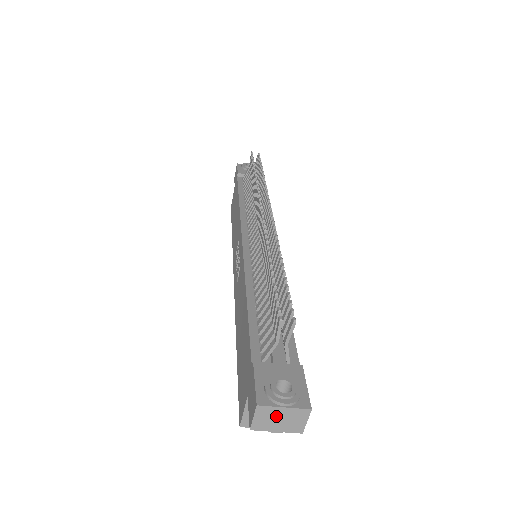
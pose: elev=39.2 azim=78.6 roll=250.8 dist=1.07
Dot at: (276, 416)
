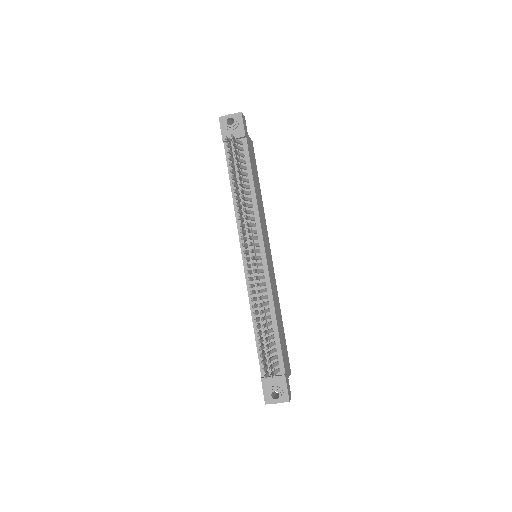
Dot at: occluded
